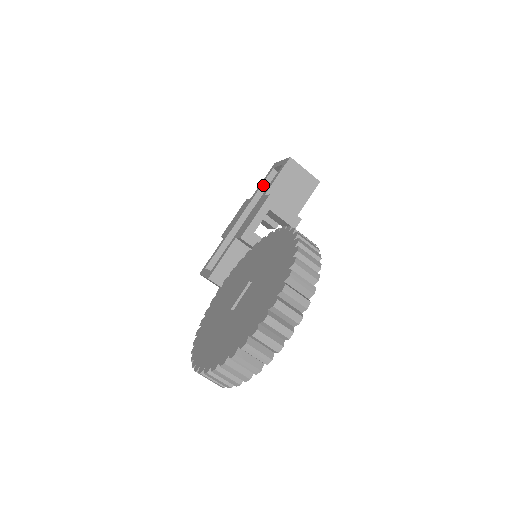
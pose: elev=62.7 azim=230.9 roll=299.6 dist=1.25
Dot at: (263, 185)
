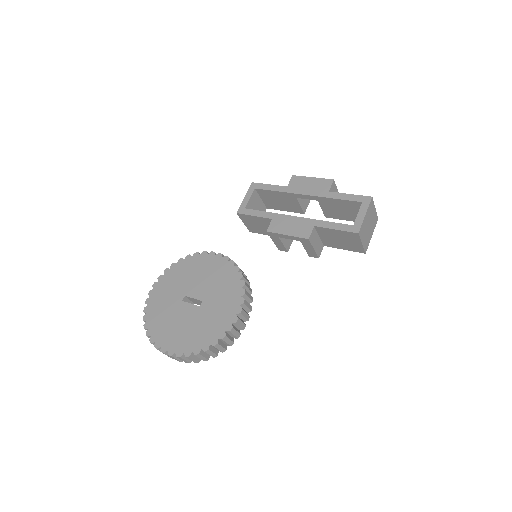
Dot at: (342, 200)
